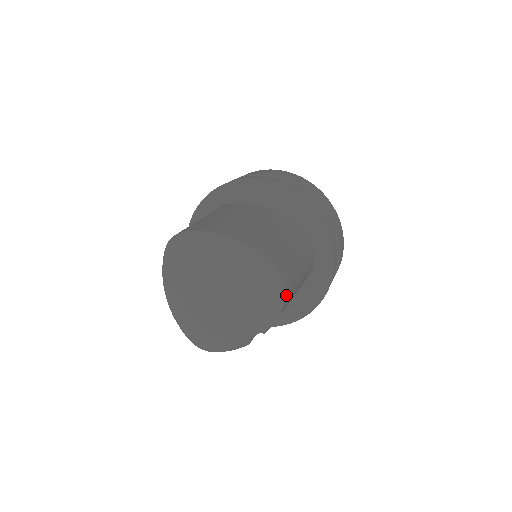
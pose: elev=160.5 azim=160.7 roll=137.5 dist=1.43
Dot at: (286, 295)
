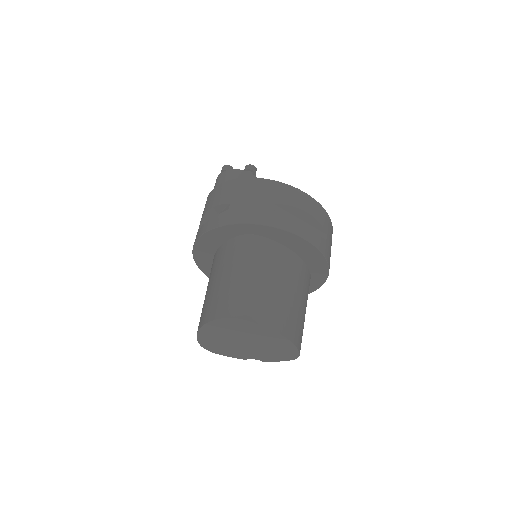
Dot at: (294, 359)
